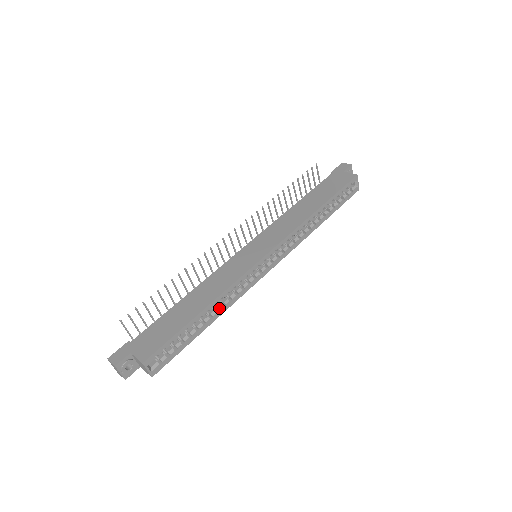
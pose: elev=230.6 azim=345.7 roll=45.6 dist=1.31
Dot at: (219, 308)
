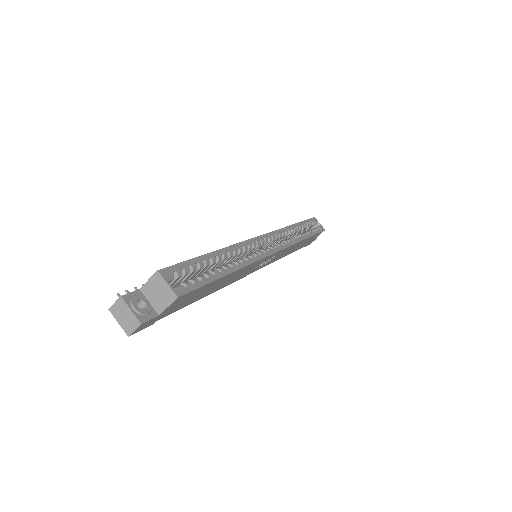
Dot at: (235, 261)
